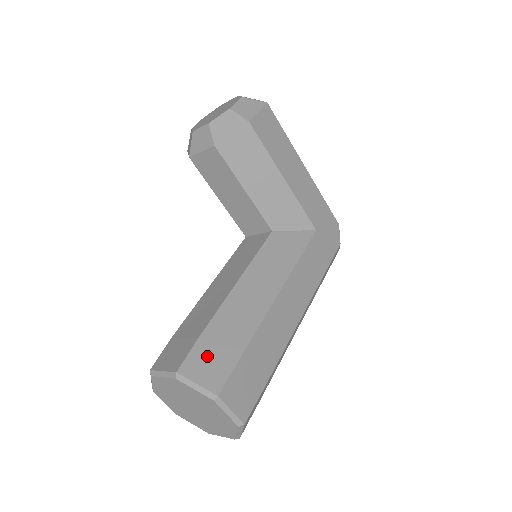
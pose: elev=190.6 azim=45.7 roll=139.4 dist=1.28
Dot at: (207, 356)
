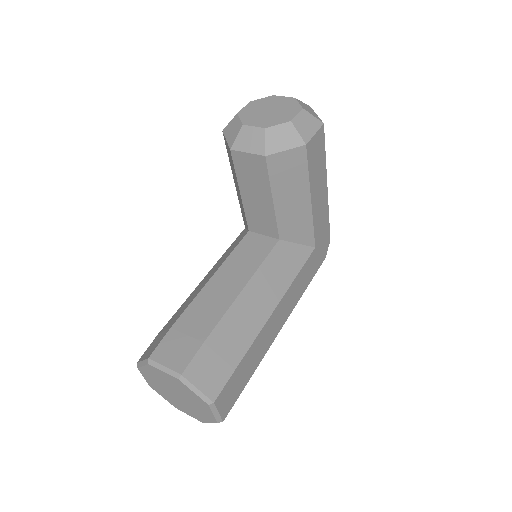
Dot at: (209, 362)
